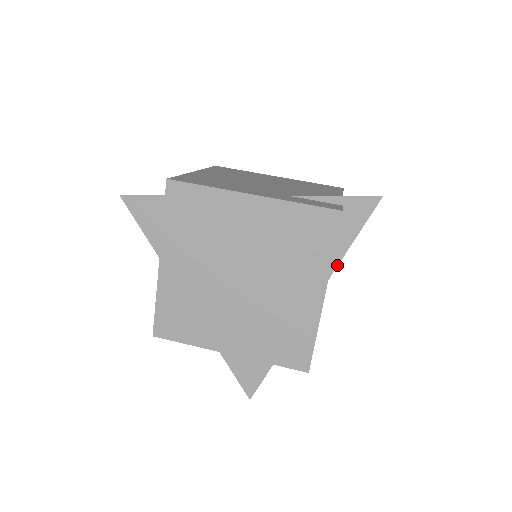
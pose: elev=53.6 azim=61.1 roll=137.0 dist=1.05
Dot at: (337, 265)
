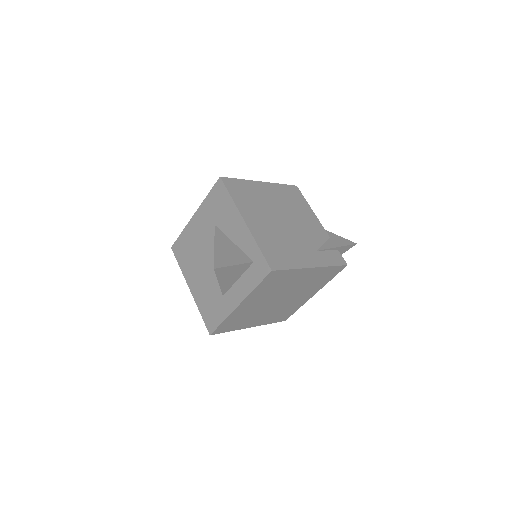
Dot at: occluded
